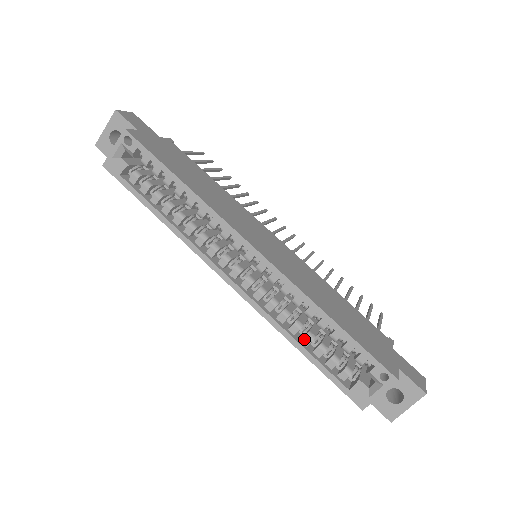
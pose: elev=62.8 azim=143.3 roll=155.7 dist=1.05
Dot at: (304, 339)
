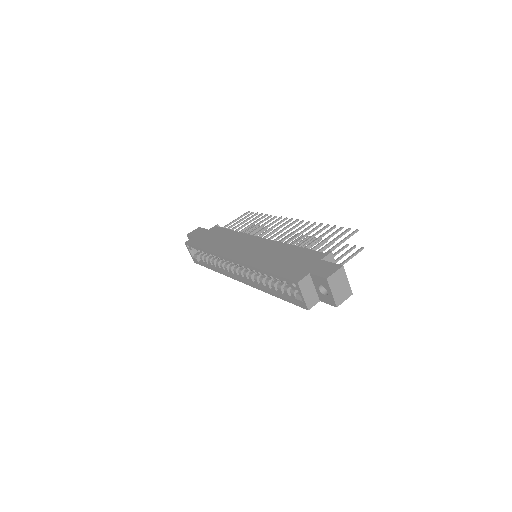
Dot at: (273, 288)
